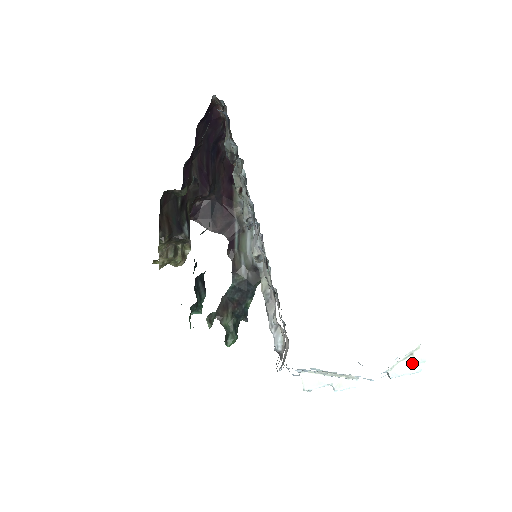
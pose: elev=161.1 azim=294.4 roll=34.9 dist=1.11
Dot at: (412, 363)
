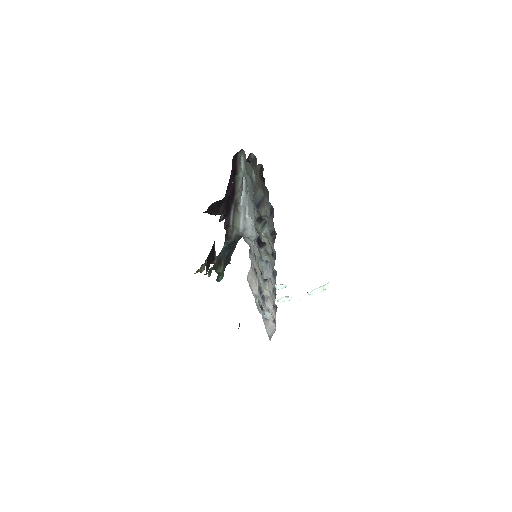
Dot at: (322, 289)
